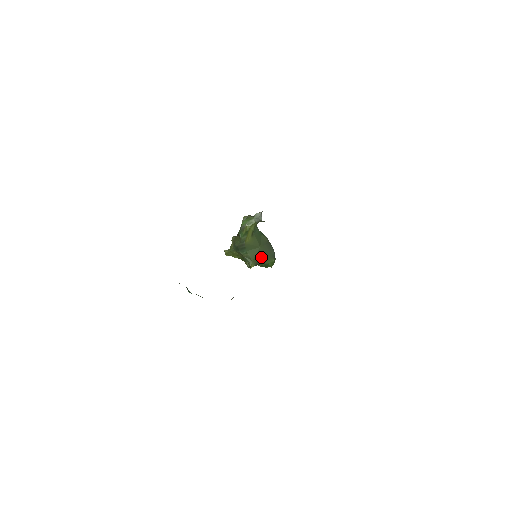
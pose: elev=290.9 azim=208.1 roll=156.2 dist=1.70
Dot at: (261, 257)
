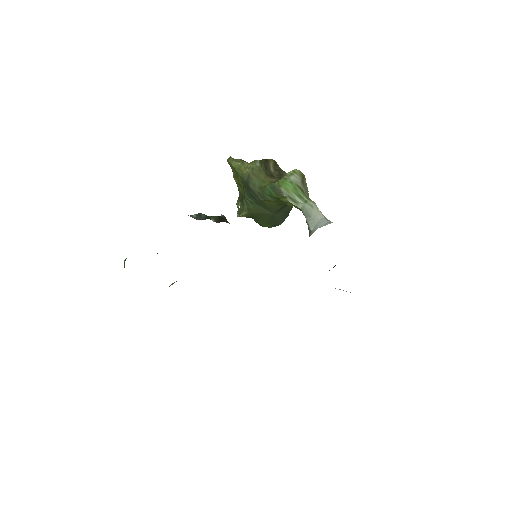
Dot at: (262, 218)
